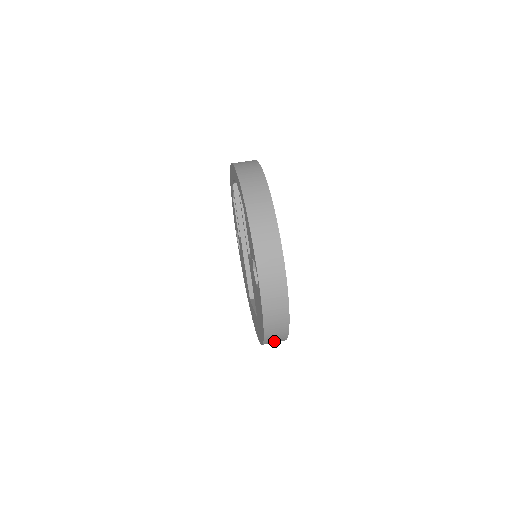
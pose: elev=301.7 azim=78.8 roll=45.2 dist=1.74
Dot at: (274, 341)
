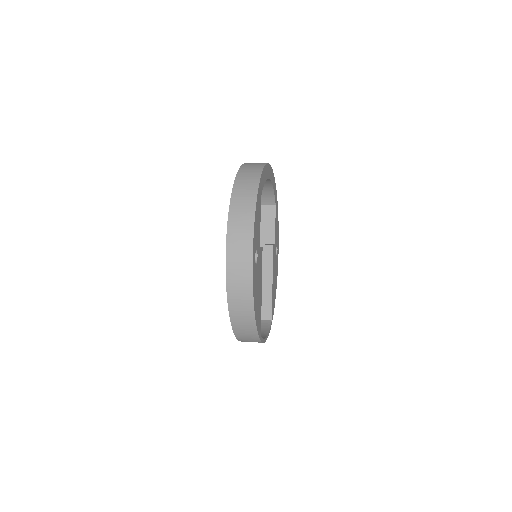
Dot at: (246, 336)
